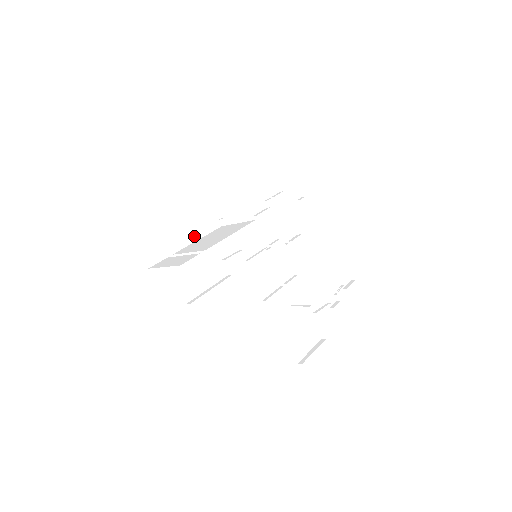
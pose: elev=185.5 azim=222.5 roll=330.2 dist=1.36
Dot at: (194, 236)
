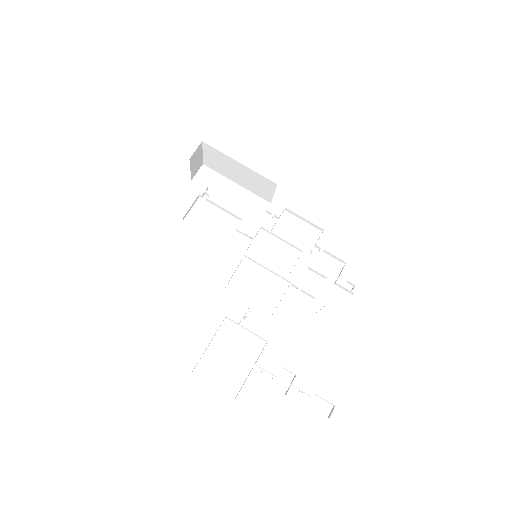
Dot at: (236, 202)
